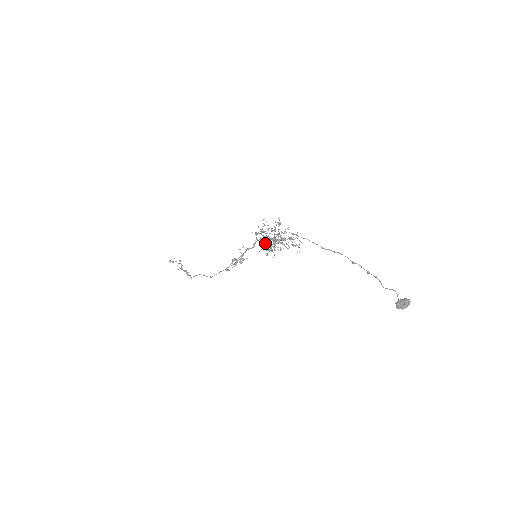
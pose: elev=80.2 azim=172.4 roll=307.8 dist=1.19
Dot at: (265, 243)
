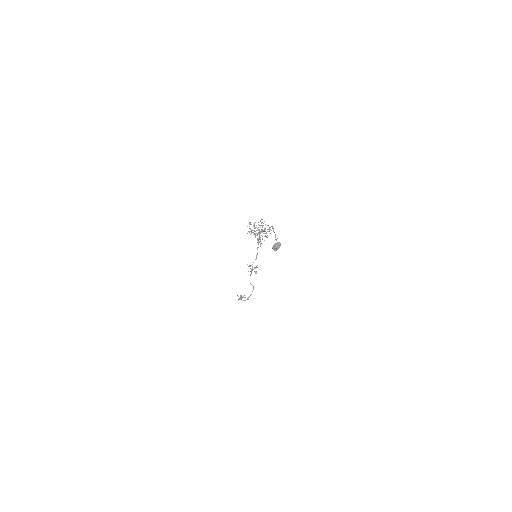
Dot at: (249, 226)
